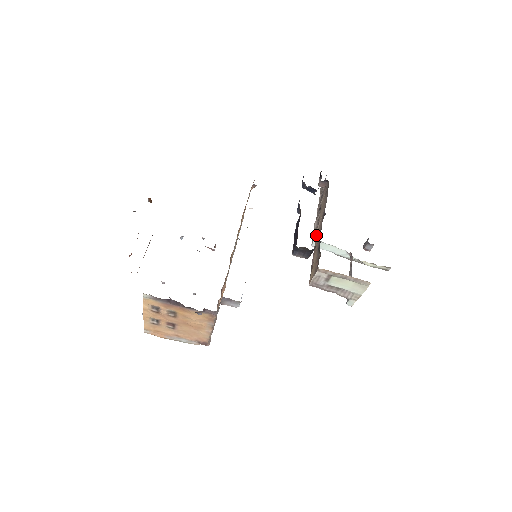
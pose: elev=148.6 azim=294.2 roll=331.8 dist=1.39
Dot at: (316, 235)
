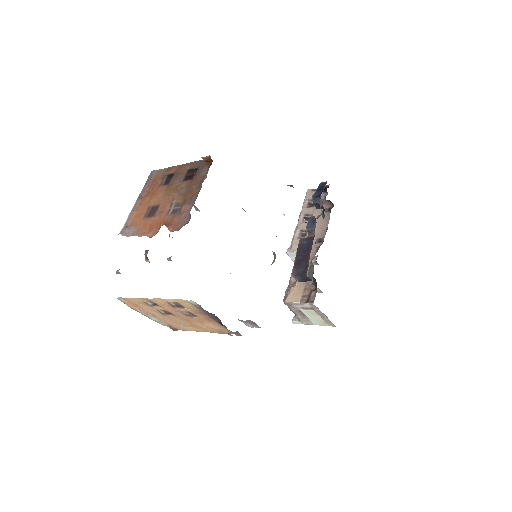
Dot at: occluded
